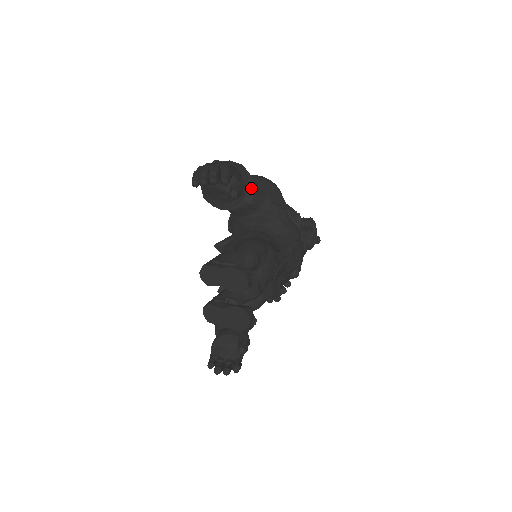
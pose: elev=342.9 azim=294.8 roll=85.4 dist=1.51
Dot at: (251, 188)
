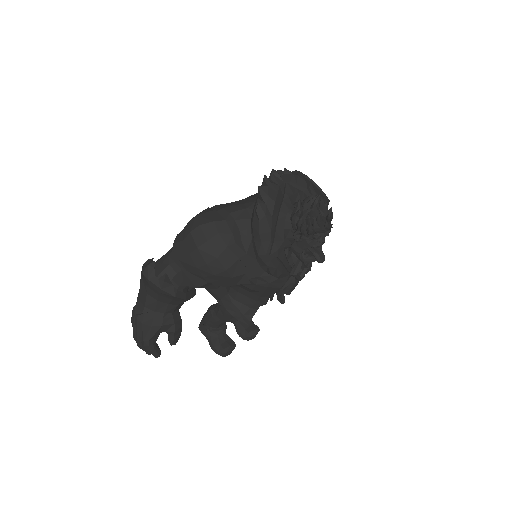
Dot at: (191, 283)
